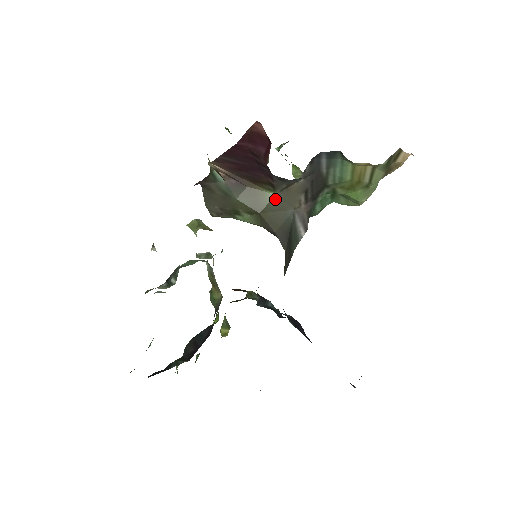
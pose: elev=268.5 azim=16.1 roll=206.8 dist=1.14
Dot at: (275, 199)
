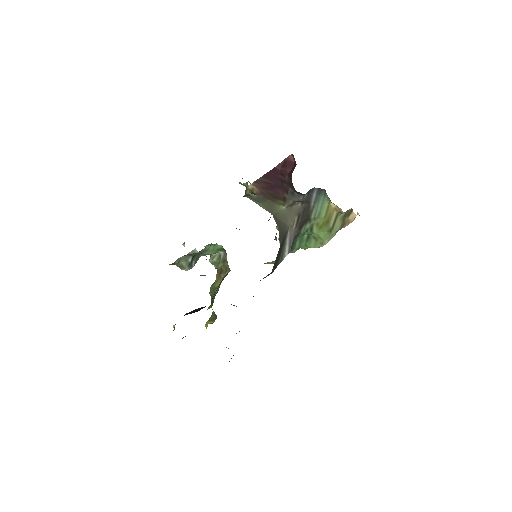
Dot at: (282, 211)
